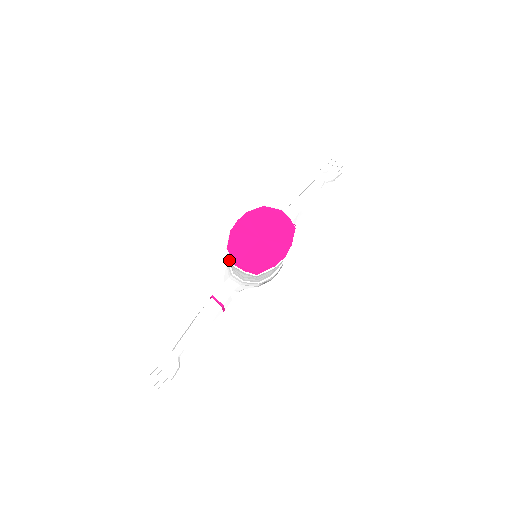
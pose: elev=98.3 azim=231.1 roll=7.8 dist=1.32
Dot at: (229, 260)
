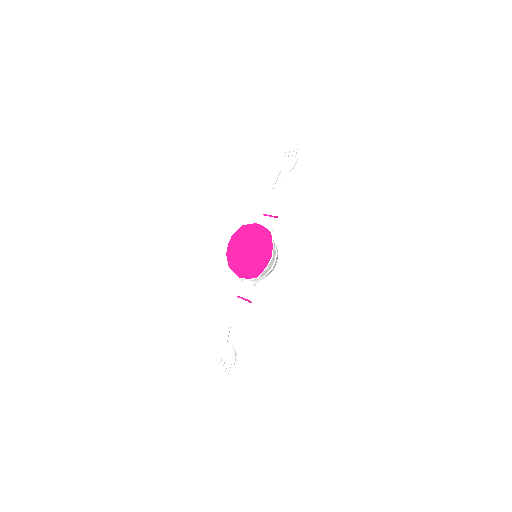
Dot at: occluded
